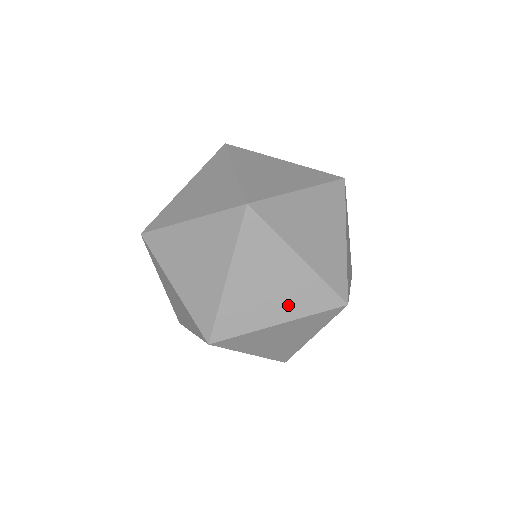
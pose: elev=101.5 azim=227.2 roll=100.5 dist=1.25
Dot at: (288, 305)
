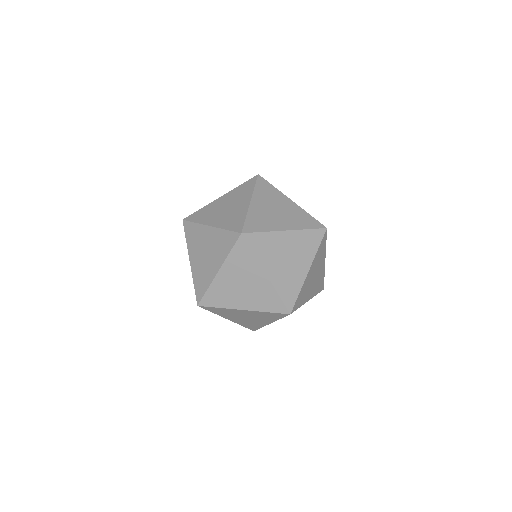
Dot at: (252, 301)
